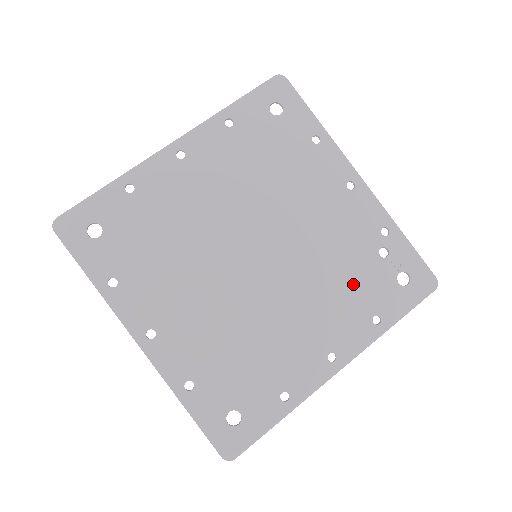
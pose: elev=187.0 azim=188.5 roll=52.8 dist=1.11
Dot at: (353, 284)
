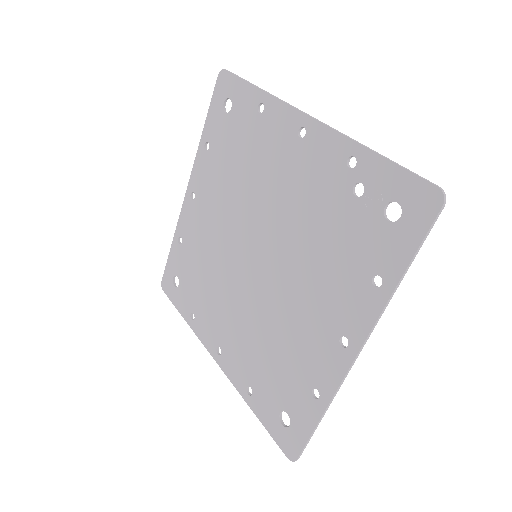
Dot at: (338, 247)
